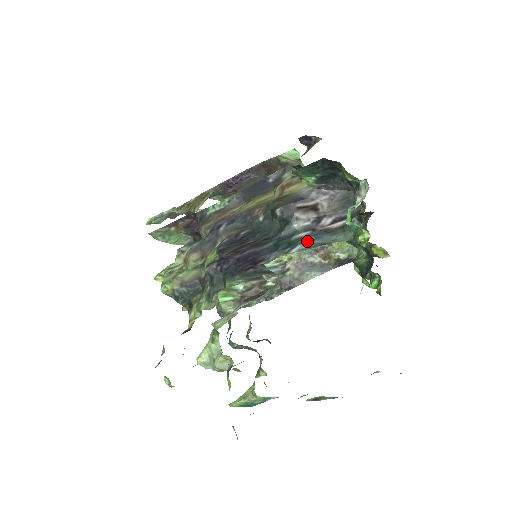
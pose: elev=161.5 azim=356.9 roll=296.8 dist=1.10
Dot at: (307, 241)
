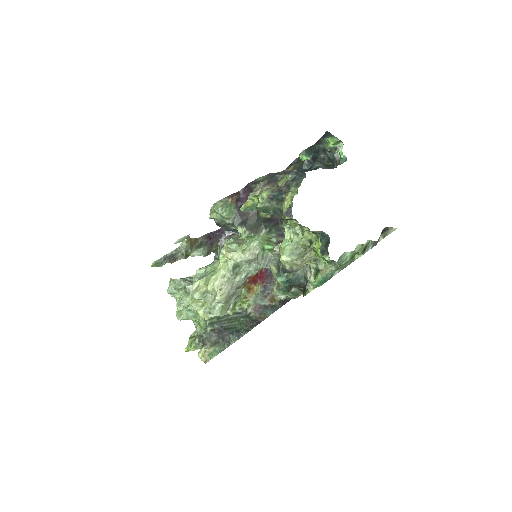
Dot at: occluded
